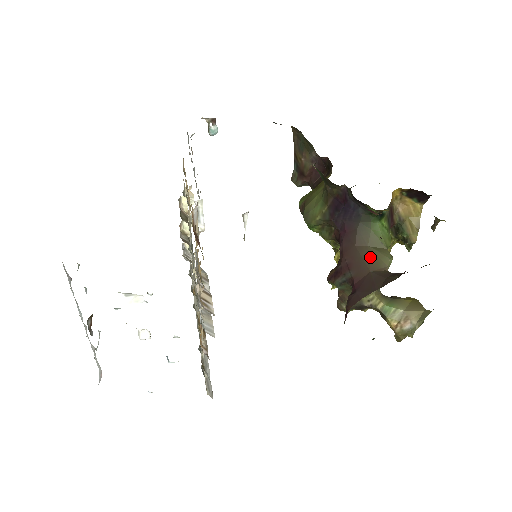
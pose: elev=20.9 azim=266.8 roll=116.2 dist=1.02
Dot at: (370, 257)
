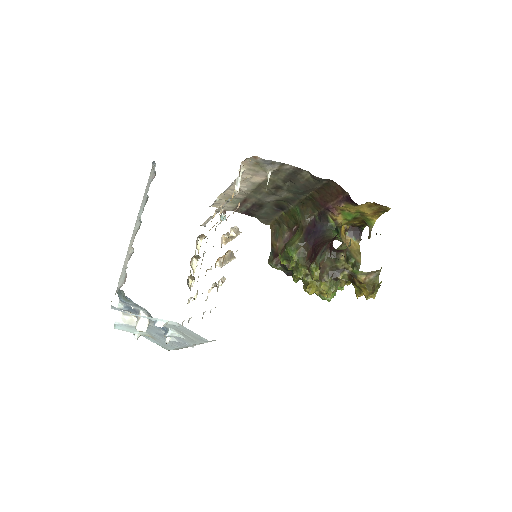
Dot at: occluded
